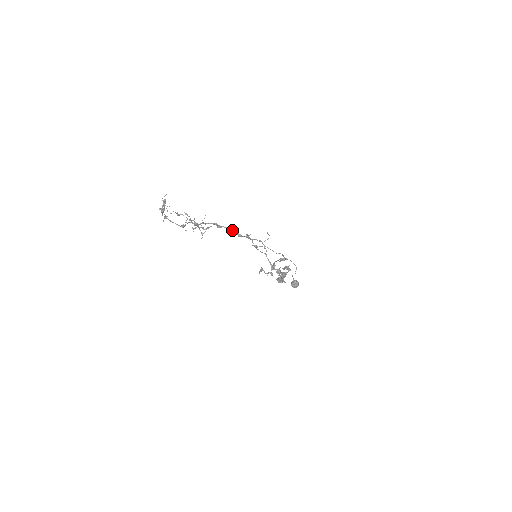
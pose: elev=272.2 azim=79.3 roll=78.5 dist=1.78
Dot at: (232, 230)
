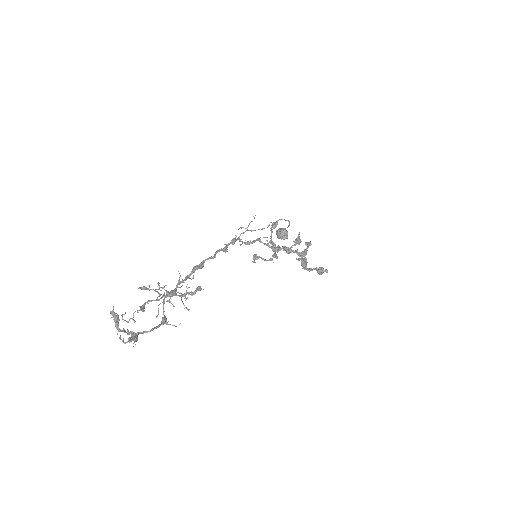
Dot at: (215, 253)
